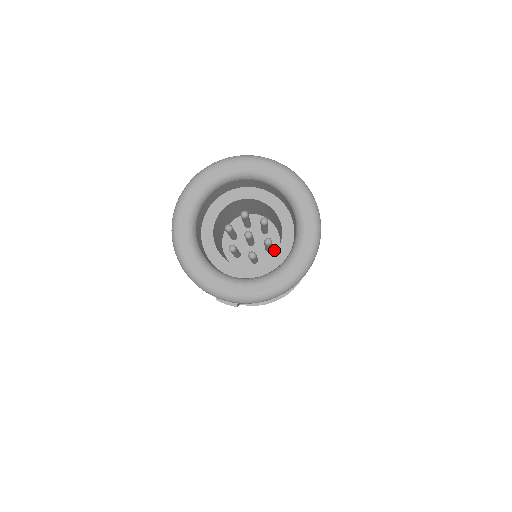
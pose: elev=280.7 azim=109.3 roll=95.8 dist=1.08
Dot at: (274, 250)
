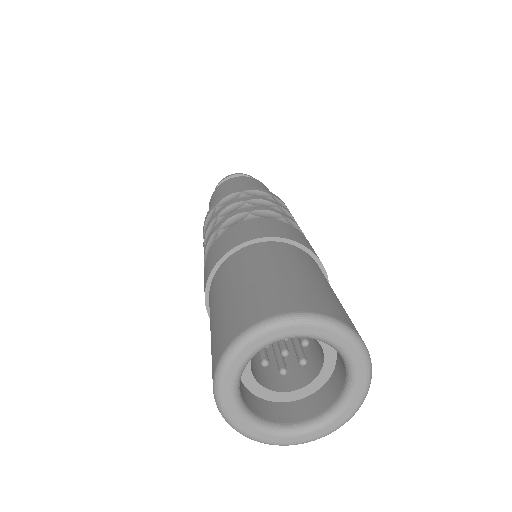
Dot at: occluded
